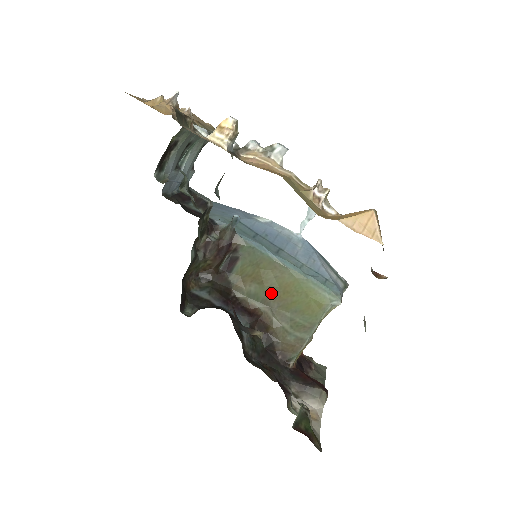
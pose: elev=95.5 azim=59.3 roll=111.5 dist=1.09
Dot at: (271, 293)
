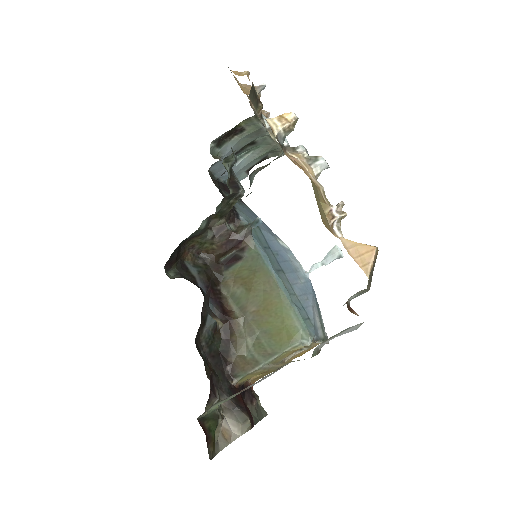
Dot at: (253, 303)
